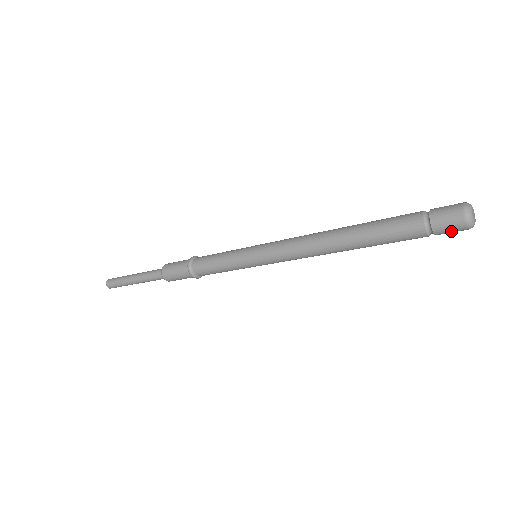
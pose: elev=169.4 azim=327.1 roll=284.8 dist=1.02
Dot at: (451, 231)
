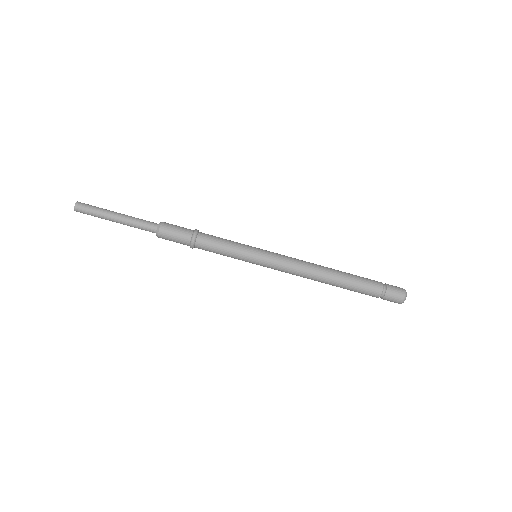
Dot at: (391, 301)
